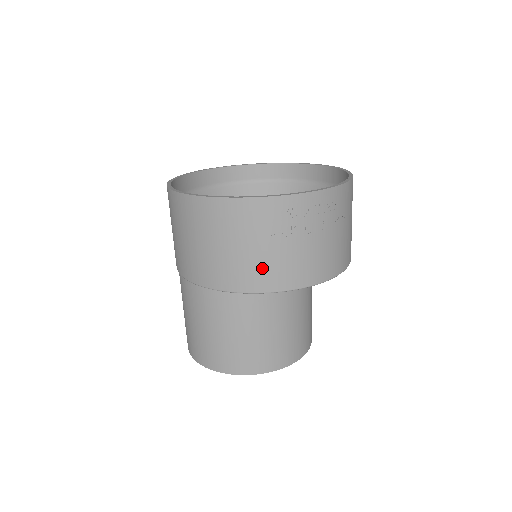
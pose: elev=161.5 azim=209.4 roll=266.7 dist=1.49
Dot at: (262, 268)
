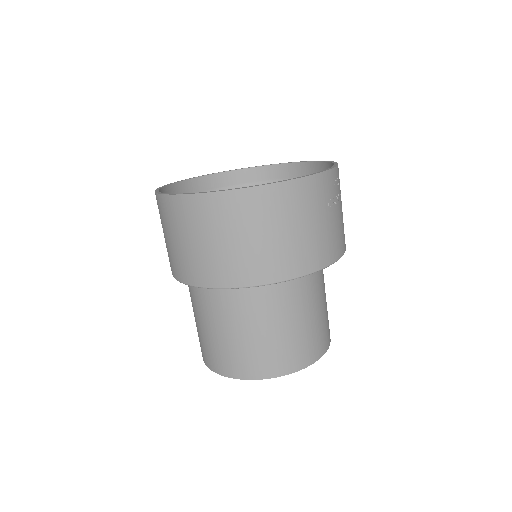
Dot at: (328, 241)
